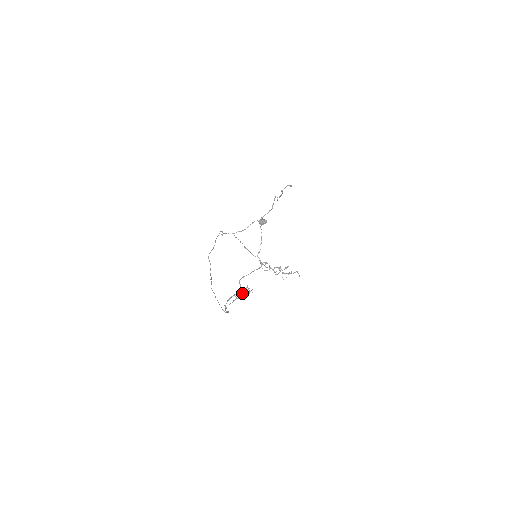
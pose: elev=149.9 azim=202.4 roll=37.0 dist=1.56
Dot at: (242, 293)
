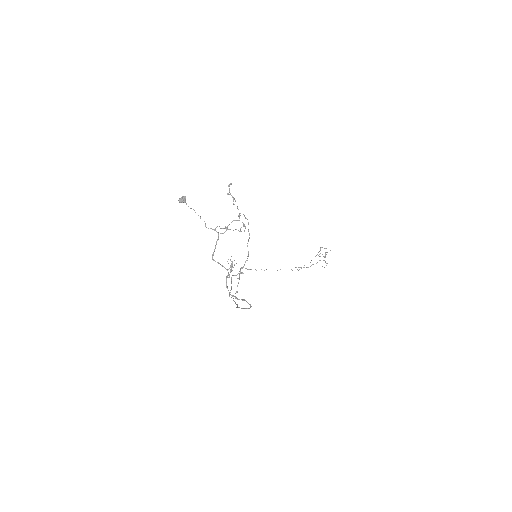
Dot at: (239, 275)
